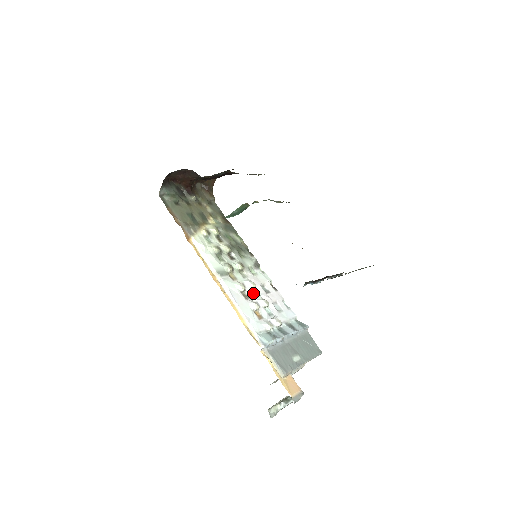
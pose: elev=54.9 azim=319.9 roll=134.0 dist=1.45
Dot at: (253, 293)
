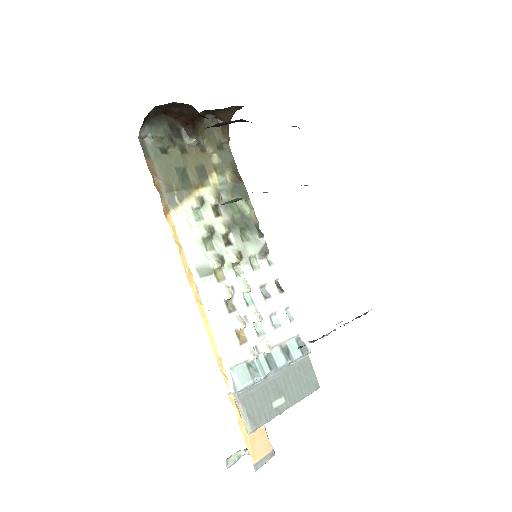
Dot at: (244, 301)
